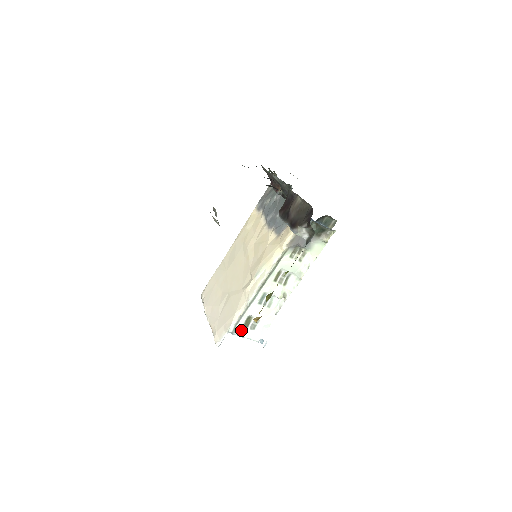
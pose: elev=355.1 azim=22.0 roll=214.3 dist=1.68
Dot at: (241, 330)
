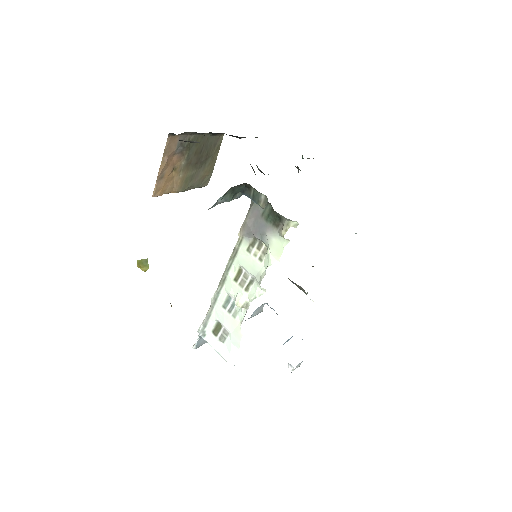
Dot at: (210, 337)
